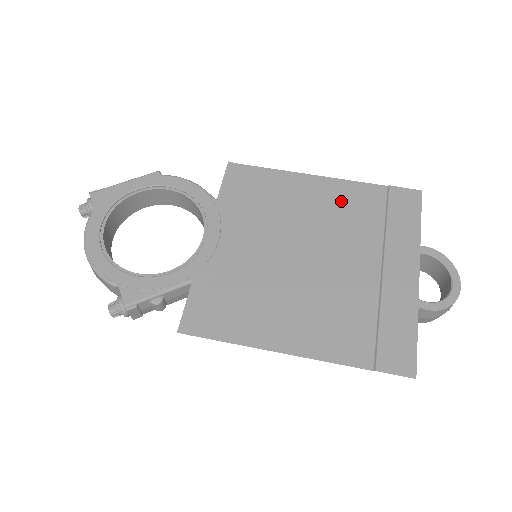
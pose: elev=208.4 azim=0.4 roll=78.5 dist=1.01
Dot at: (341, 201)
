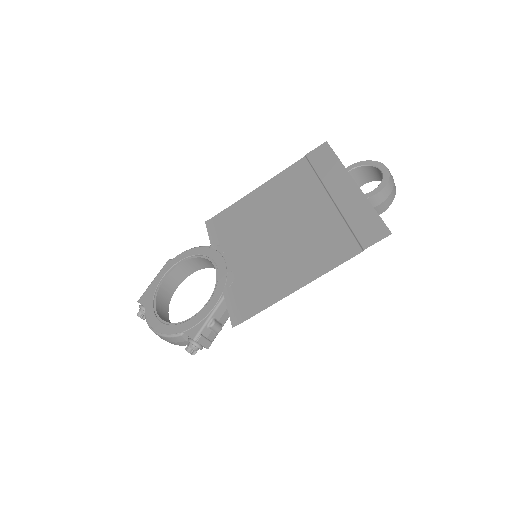
Dot at: (283, 186)
